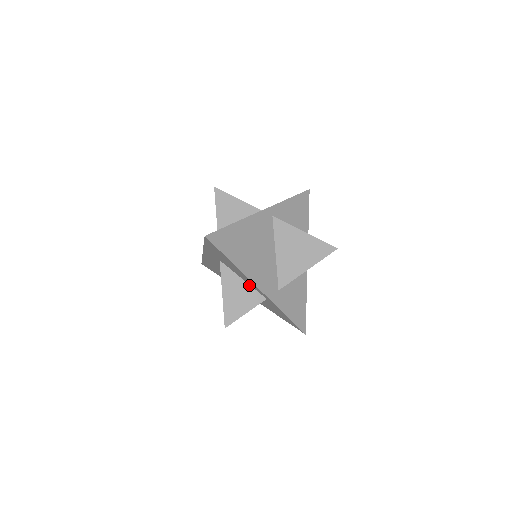
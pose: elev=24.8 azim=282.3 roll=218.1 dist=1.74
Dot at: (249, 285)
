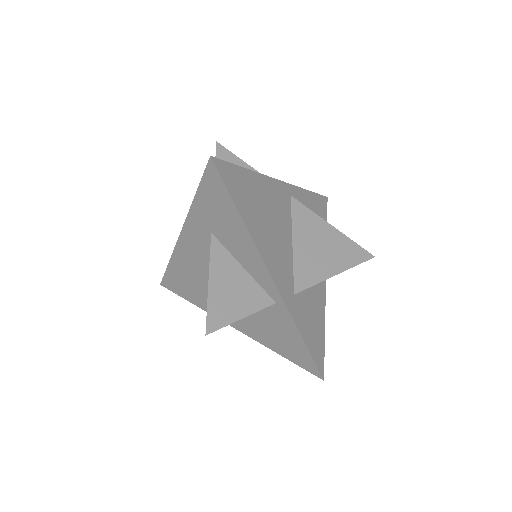
Dot at: (251, 277)
